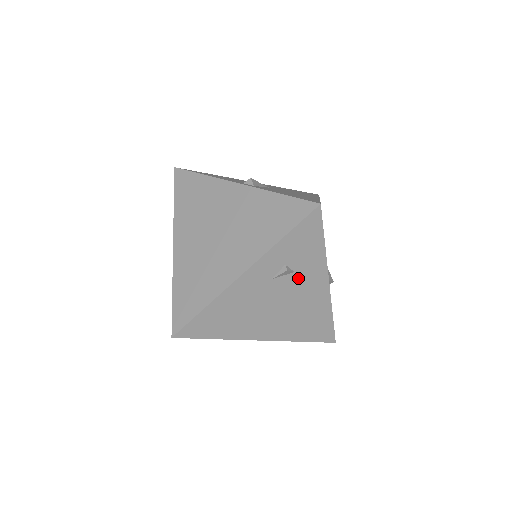
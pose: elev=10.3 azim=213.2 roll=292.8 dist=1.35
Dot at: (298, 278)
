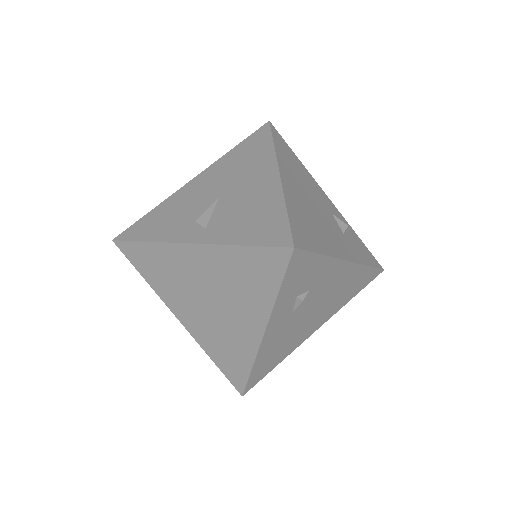
Dot at: (316, 288)
